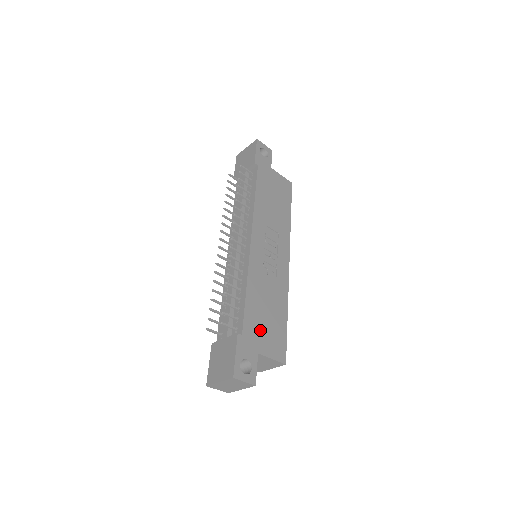
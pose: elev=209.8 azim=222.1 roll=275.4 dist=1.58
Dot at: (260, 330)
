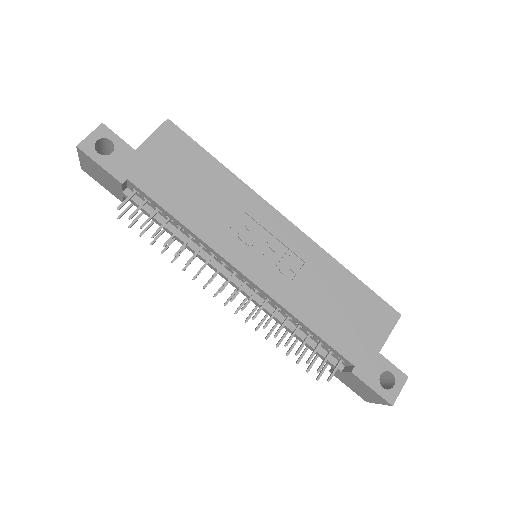
Dot at: (356, 333)
